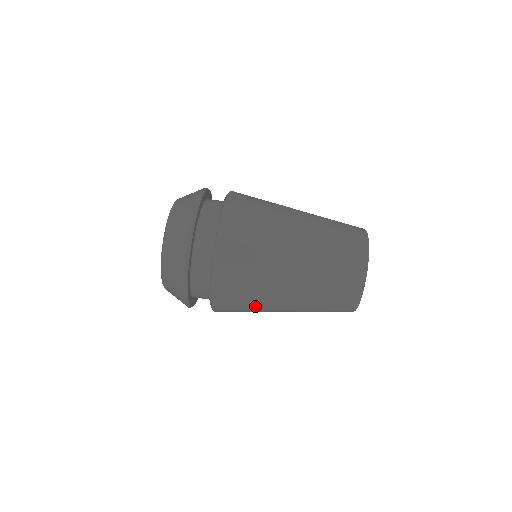
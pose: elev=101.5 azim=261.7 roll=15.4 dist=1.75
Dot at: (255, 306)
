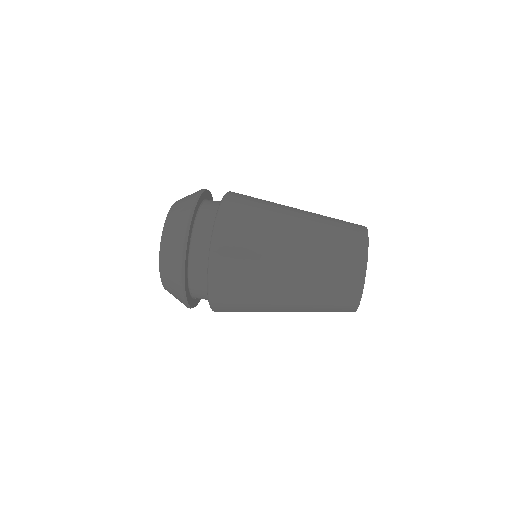
Dot at: (255, 272)
